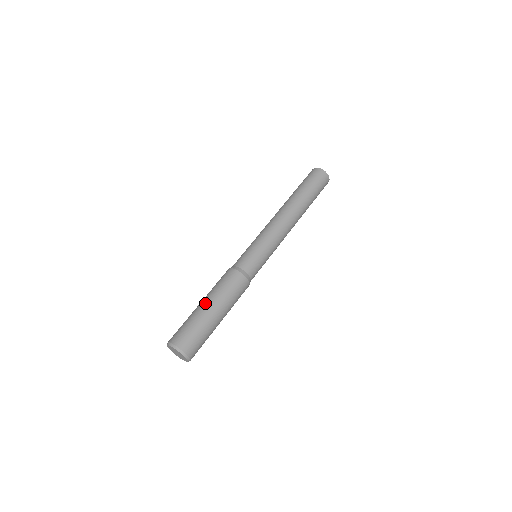
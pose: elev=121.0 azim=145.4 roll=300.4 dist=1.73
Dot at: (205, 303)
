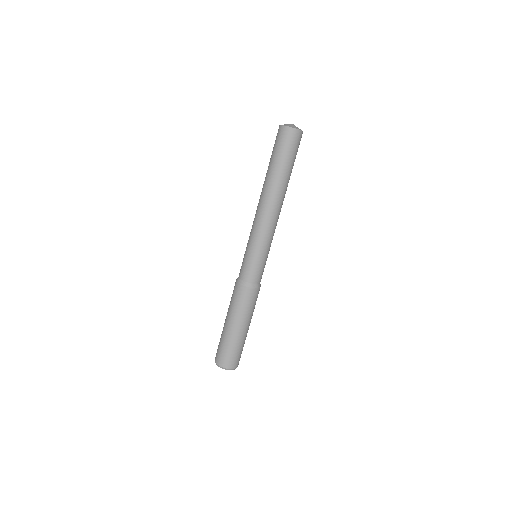
Dot at: (238, 328)
